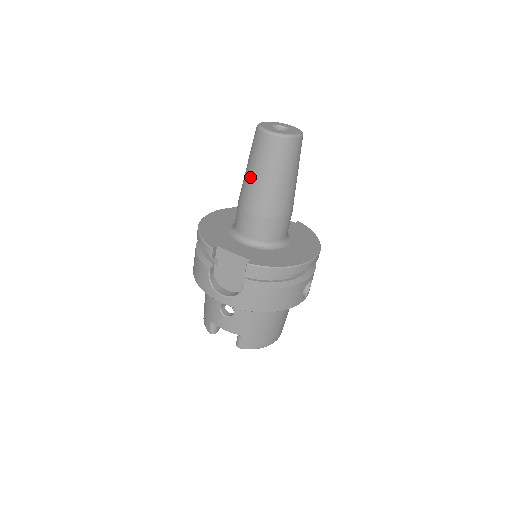
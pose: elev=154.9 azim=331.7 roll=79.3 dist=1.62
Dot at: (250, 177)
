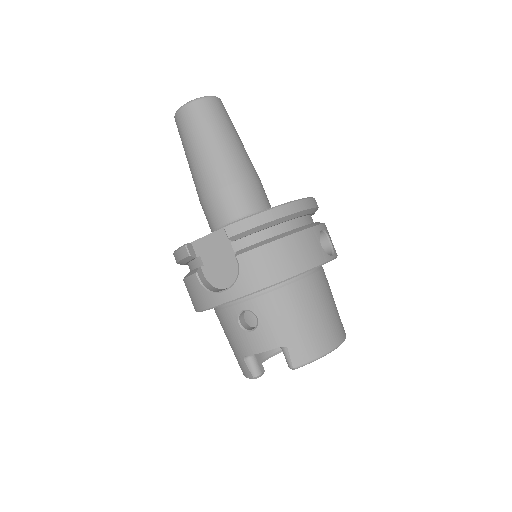
Dot at: (191, 162)
